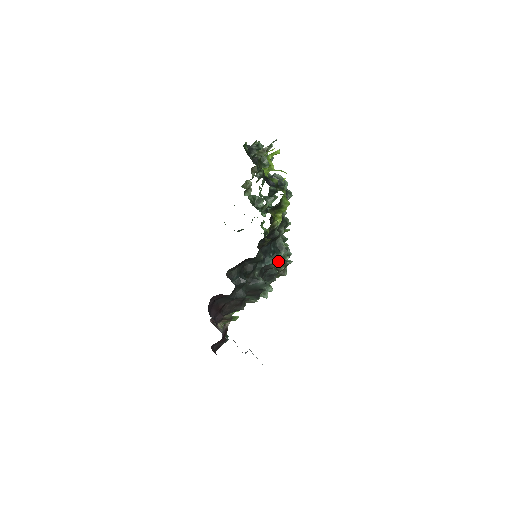
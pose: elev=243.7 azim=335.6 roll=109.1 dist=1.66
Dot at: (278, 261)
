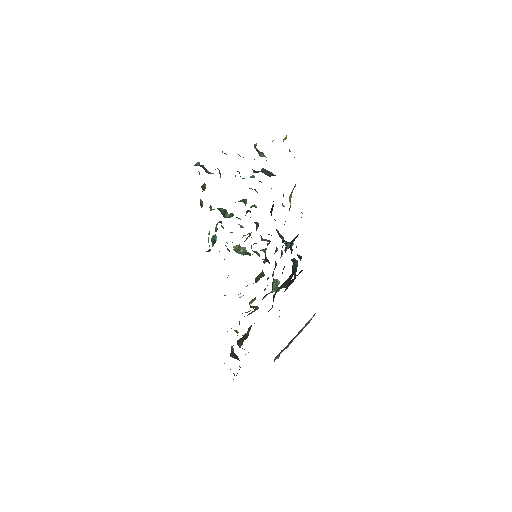
Dot at: occluded
